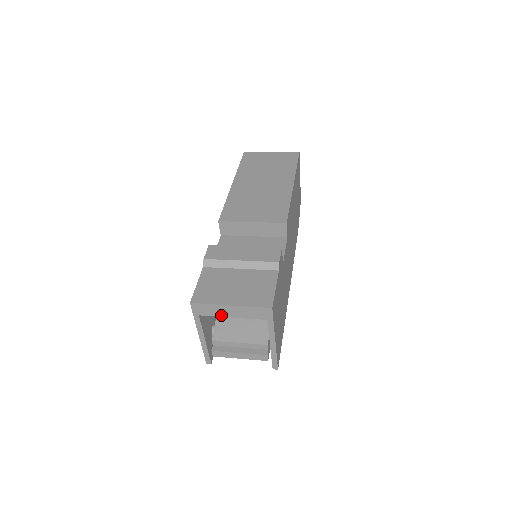
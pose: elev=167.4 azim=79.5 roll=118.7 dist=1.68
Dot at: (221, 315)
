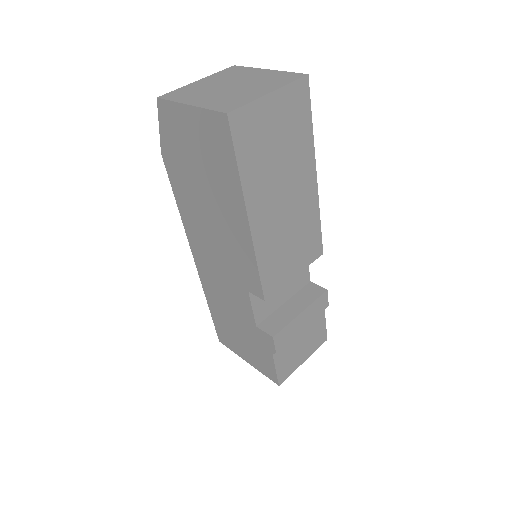
Dot at: occluded
